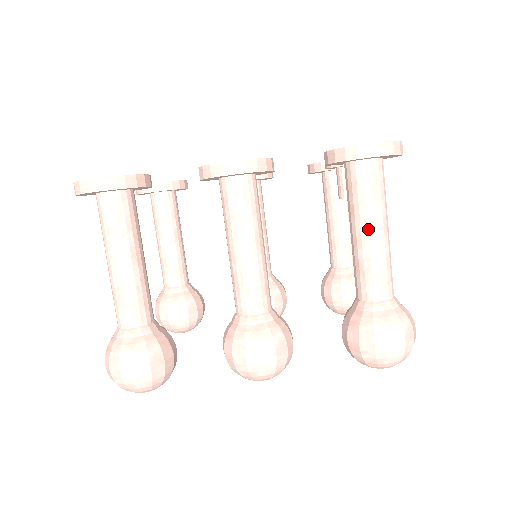
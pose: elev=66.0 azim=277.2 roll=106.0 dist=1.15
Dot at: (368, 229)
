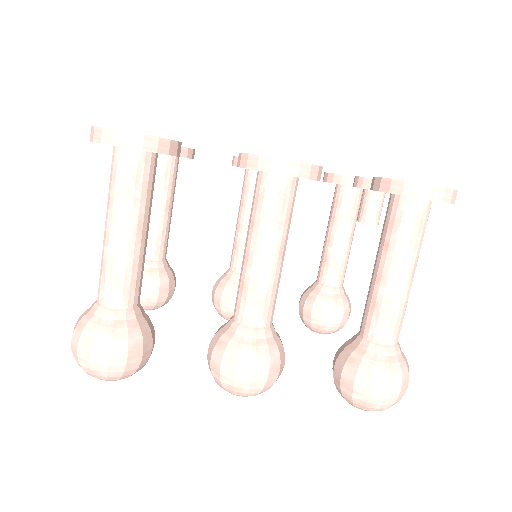
Dot at: (398, 270)
